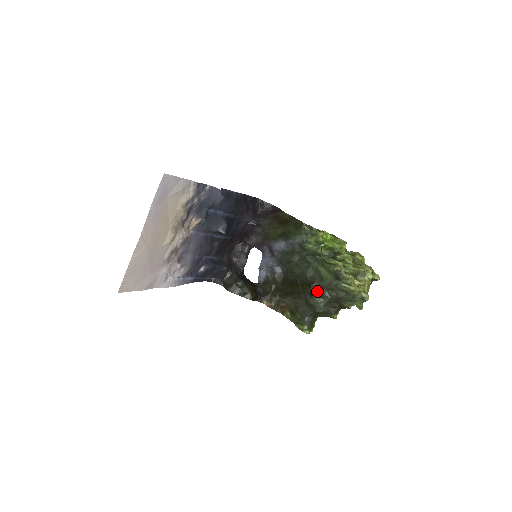
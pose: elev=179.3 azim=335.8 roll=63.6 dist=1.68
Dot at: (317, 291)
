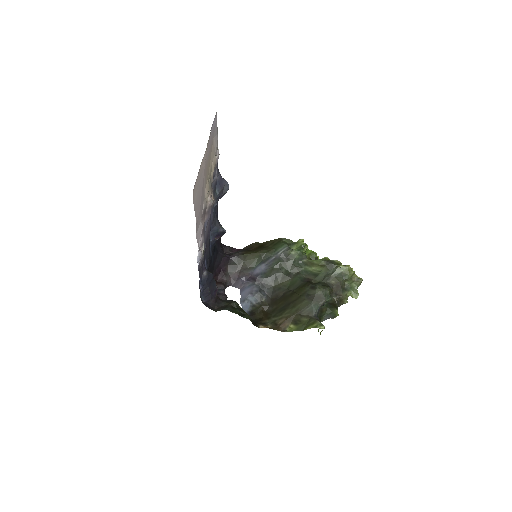
Dot at: (317, 284)
